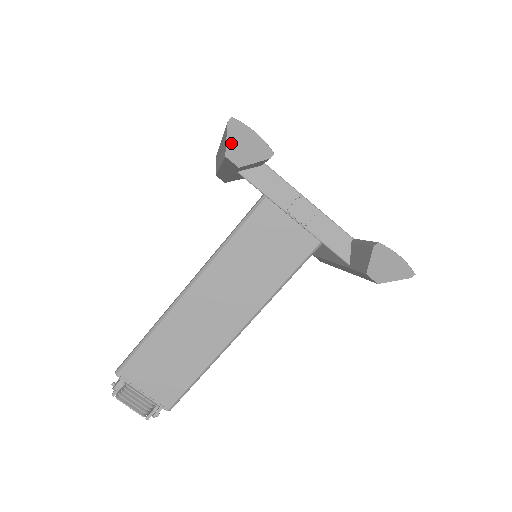
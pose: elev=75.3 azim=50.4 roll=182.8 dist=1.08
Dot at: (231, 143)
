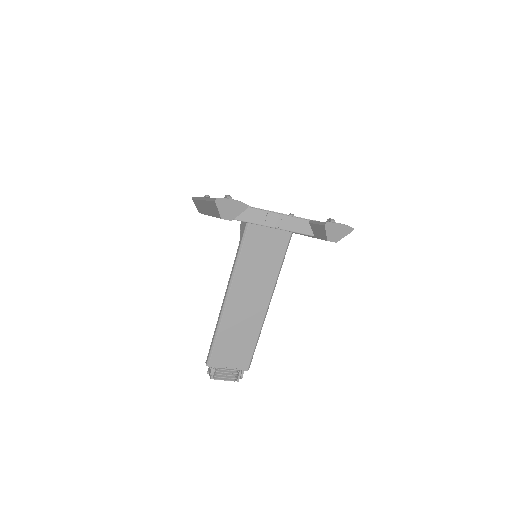
Dot at: (222, 211)
